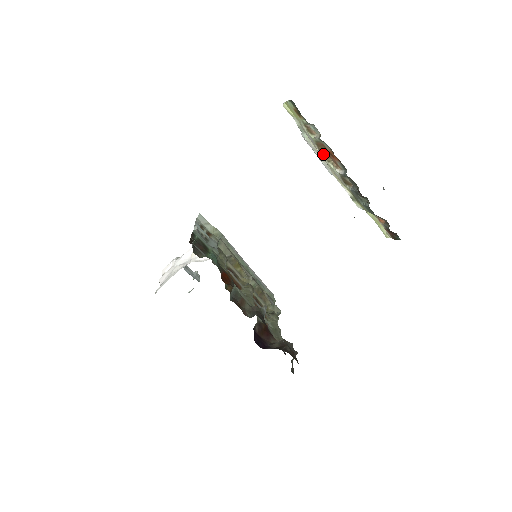
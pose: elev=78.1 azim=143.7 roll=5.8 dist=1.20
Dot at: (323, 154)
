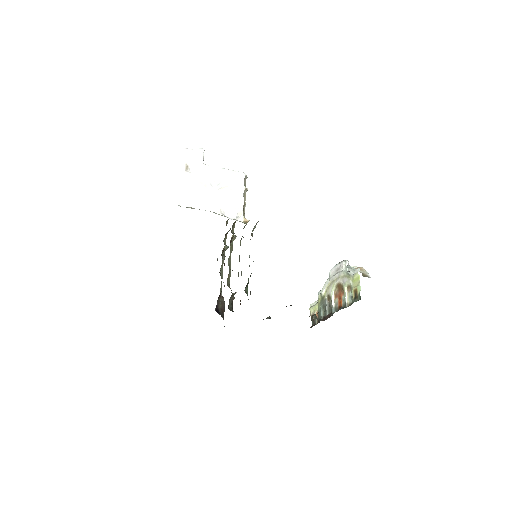
Dot at: (339, 285)
